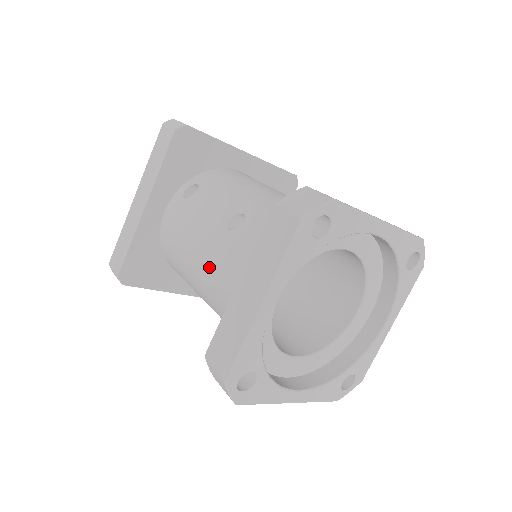
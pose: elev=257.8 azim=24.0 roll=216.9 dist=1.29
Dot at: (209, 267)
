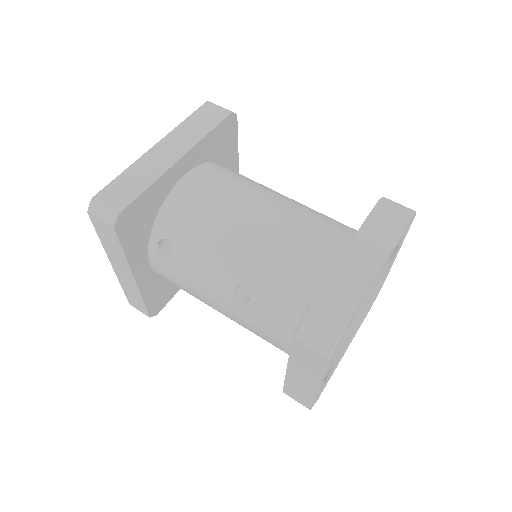
Dot at: (239, 323)
